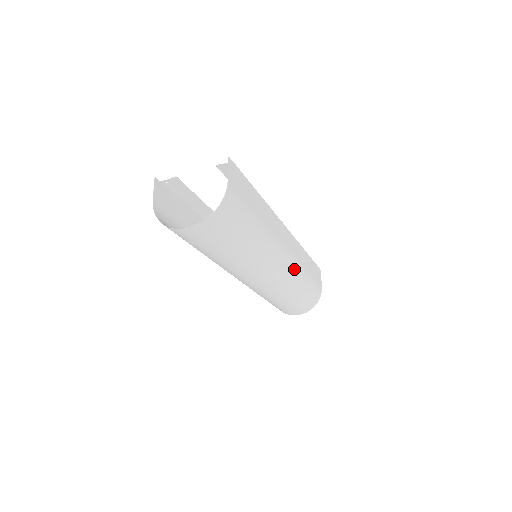
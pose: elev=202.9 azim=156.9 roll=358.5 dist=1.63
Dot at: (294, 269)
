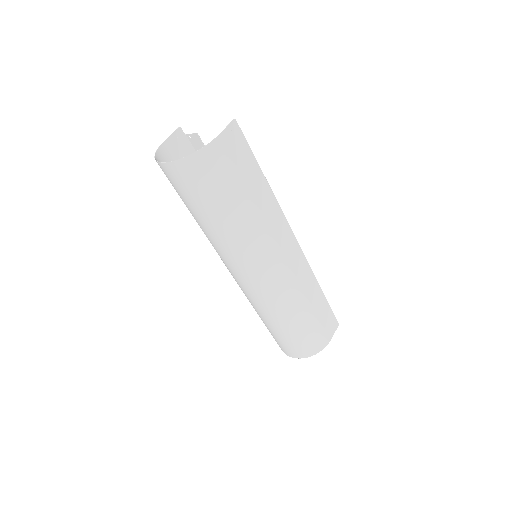
Dot at: (288, 288)
